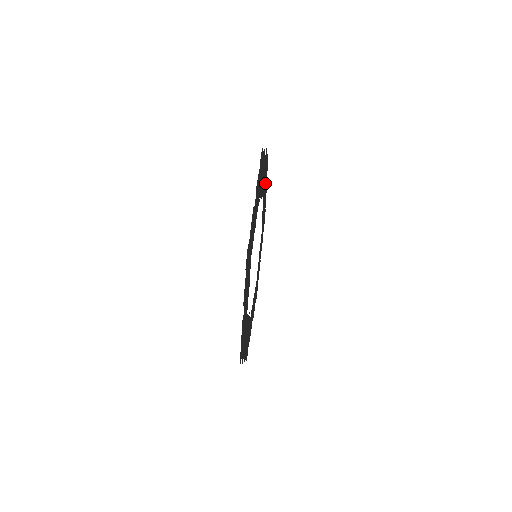
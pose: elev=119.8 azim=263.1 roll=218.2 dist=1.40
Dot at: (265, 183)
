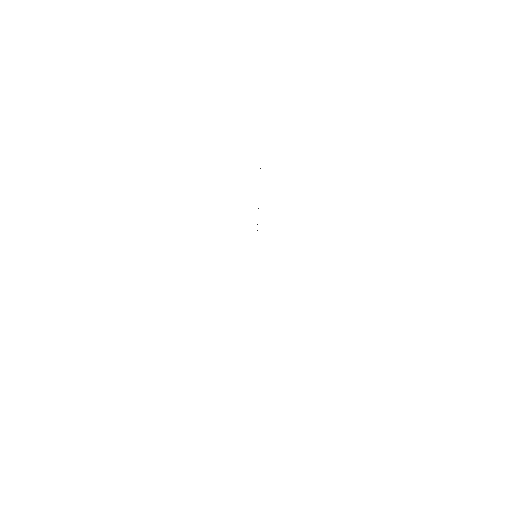
Dot at: occluded
